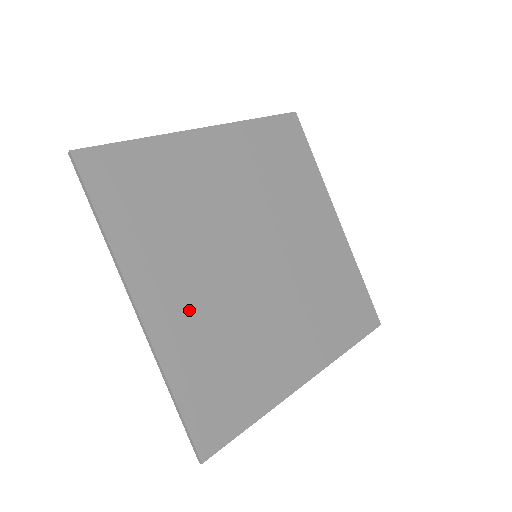
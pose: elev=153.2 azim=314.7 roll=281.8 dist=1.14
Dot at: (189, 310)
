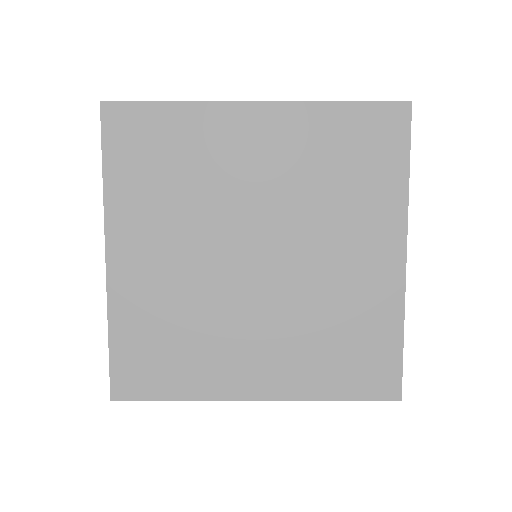
Dot at: (153, 277)
